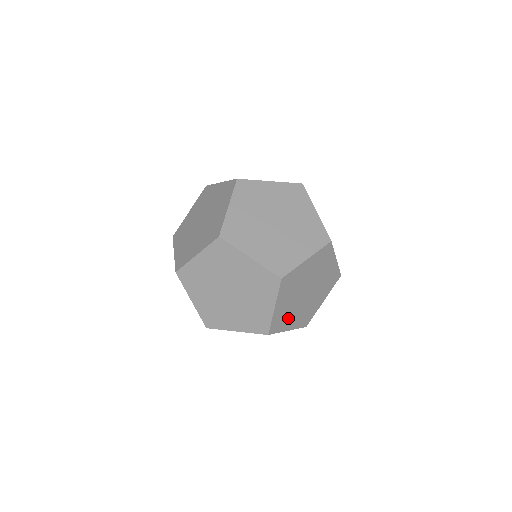
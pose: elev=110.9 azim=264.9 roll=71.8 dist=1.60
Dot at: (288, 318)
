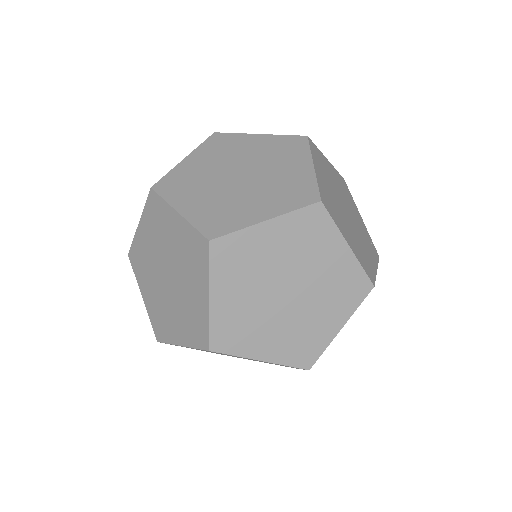
Dot at: occluded
